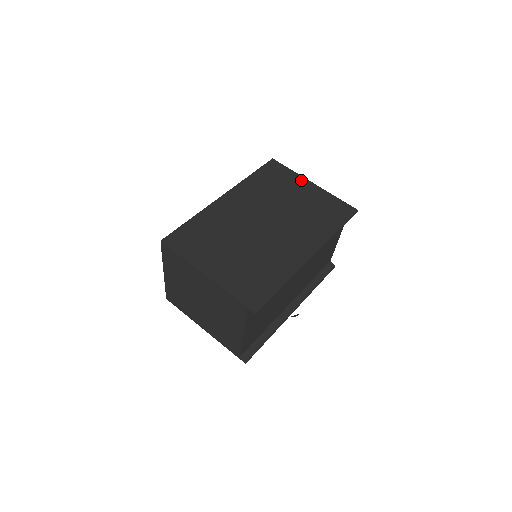
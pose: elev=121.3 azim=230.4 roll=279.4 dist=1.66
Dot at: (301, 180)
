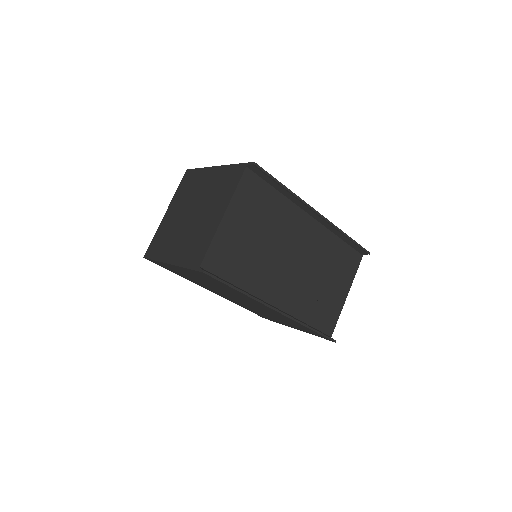
Dot at: occluded
